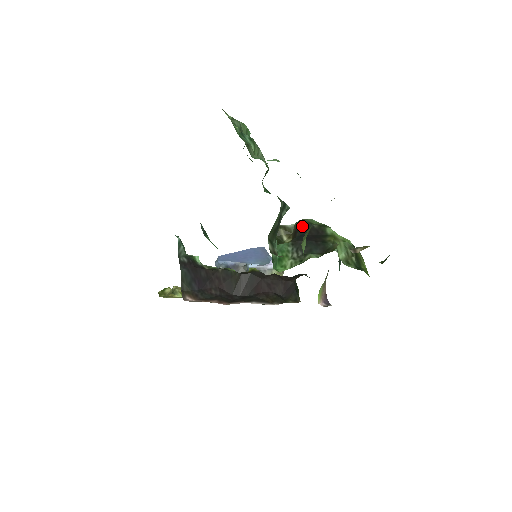
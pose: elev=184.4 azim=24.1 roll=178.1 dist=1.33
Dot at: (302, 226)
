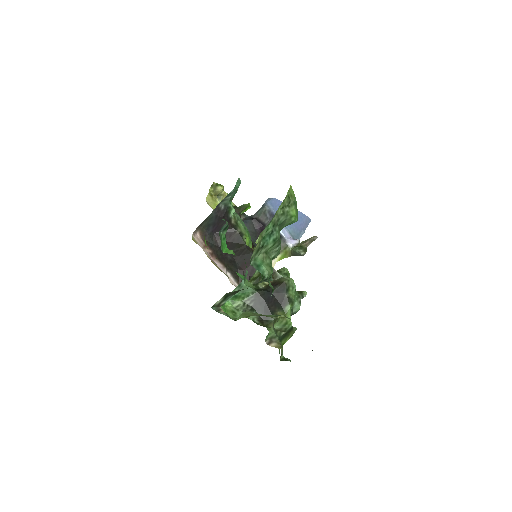
Dot at: (280, 286)
